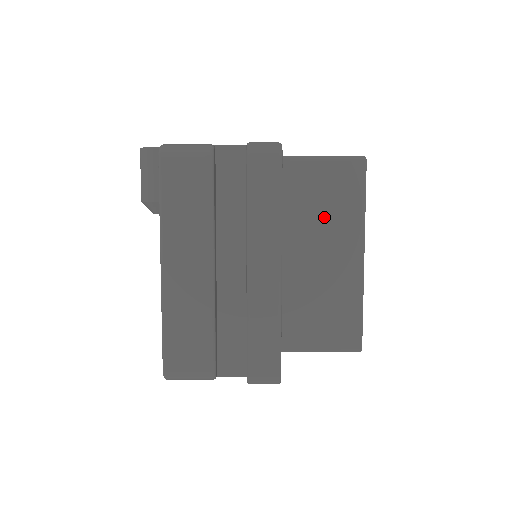
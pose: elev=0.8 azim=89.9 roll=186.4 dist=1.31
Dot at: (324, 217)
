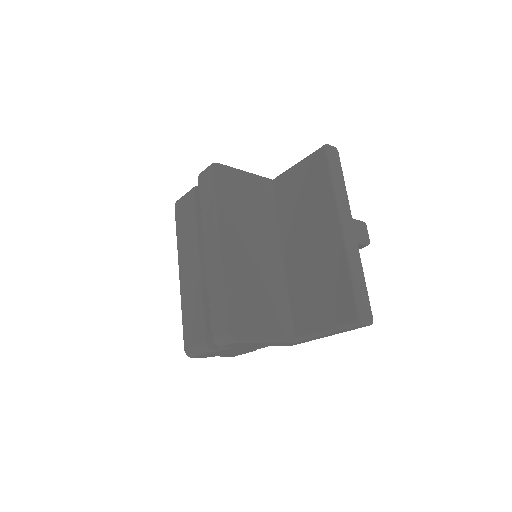
Dot at: (306, 208)
